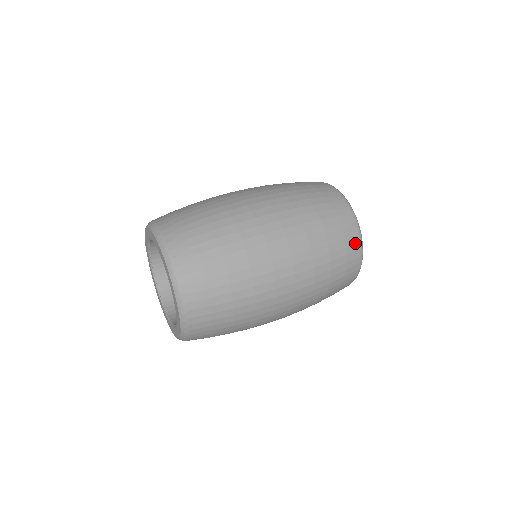
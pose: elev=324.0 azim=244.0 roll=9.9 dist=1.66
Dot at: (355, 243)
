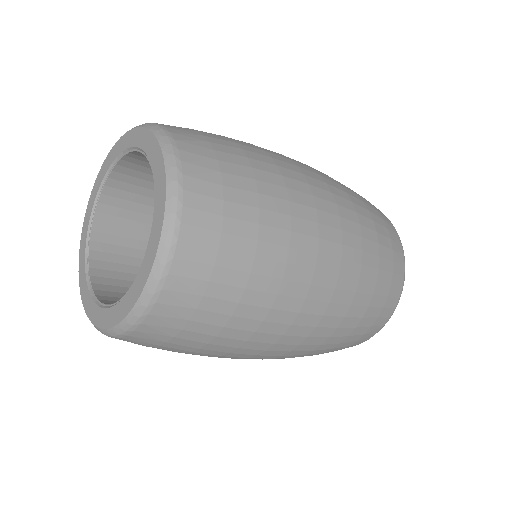
Dot at: (400, 263)
